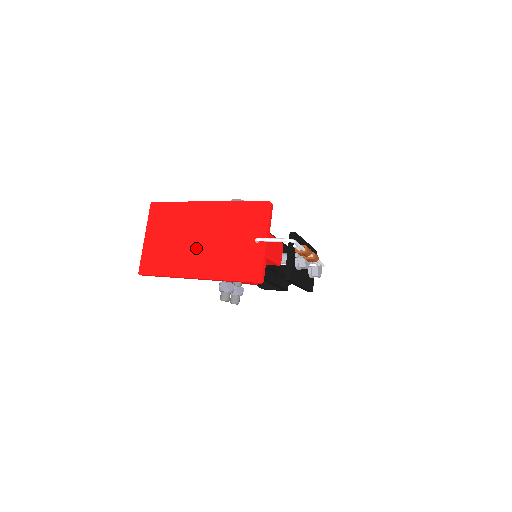
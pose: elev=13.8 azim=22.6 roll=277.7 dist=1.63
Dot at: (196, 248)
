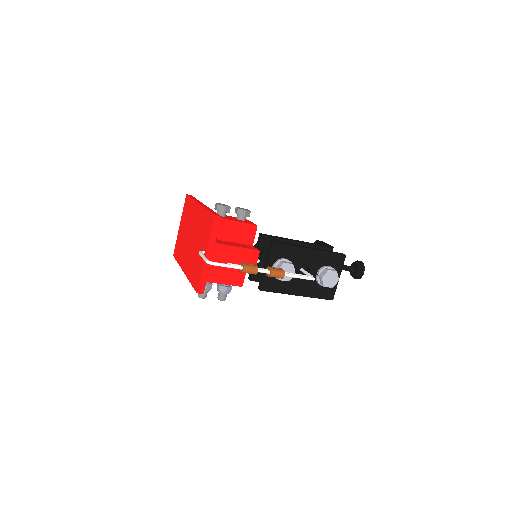
Dot at: (188, 245)
